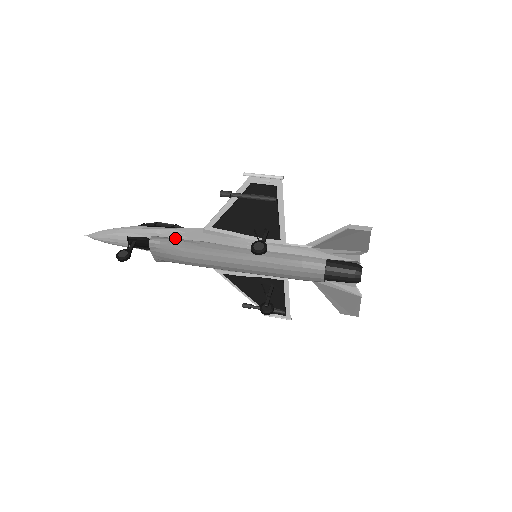
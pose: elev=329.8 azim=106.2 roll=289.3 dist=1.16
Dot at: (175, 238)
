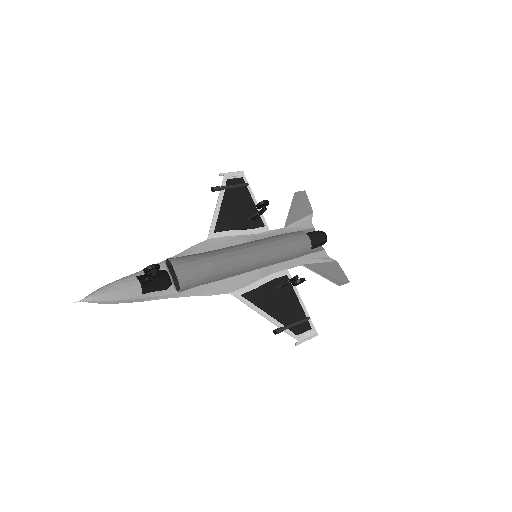
Dot at: occluded
